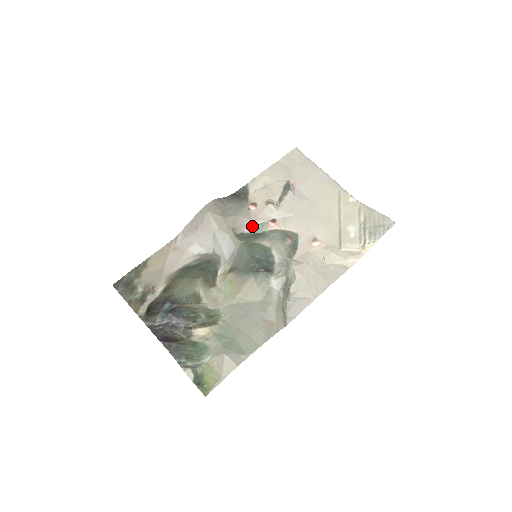
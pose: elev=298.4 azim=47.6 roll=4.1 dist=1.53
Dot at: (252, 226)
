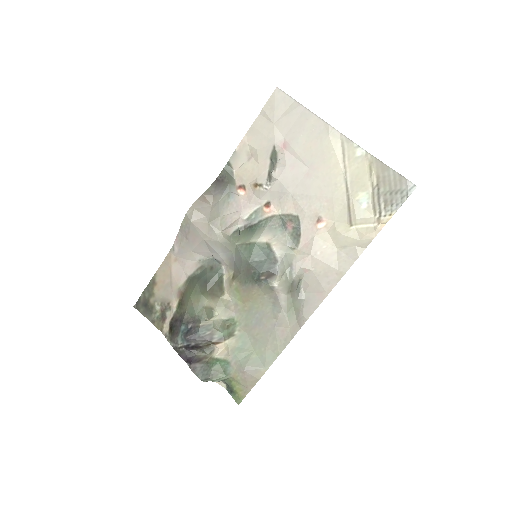
Dot at: (245, 217)
